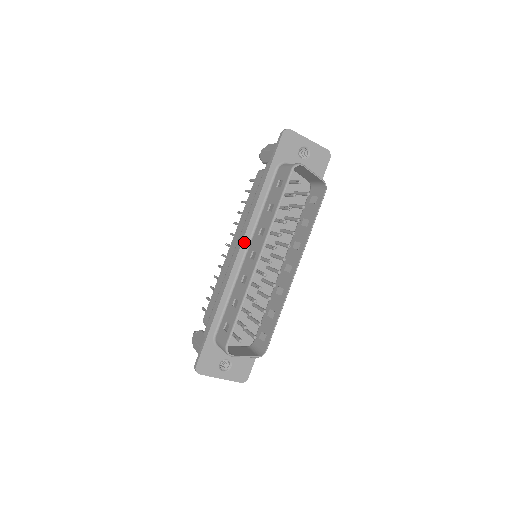
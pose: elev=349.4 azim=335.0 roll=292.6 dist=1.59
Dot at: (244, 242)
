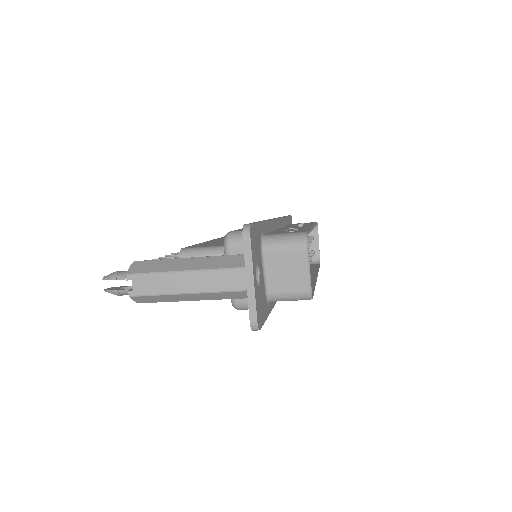
Dot at: (279, 220)
